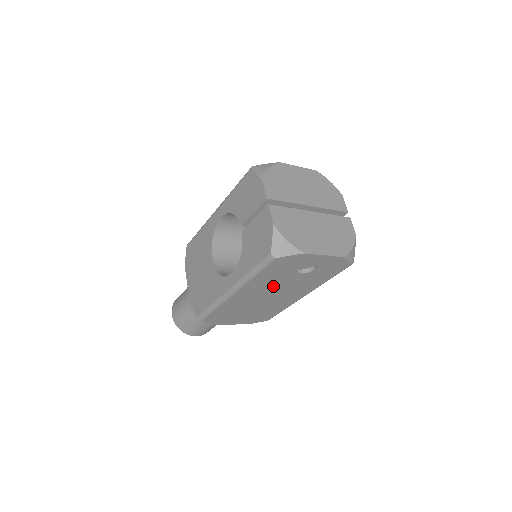
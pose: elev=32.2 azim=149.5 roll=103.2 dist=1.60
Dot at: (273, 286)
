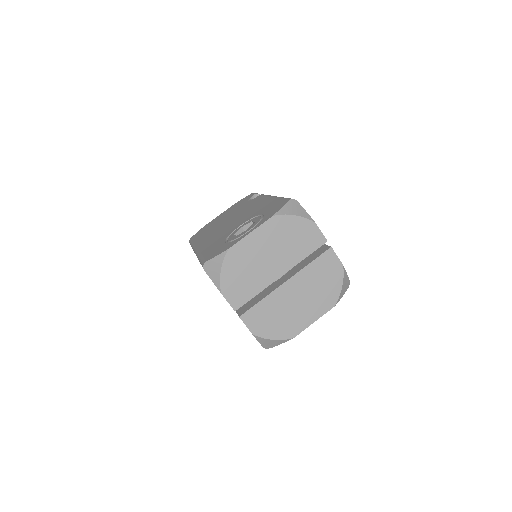
Dot at: occluded
